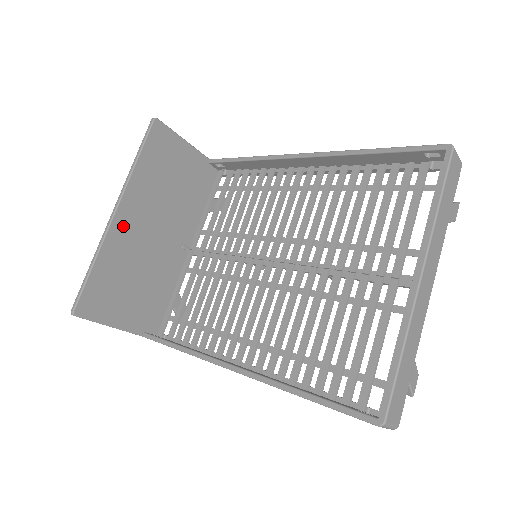
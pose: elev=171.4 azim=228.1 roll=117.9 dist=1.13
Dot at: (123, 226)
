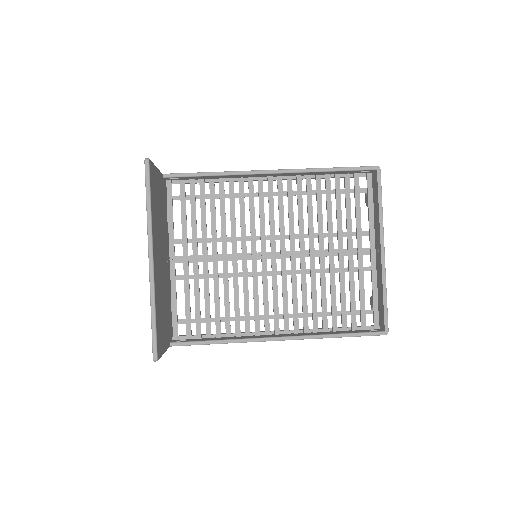
Dot at: (156, 269)
